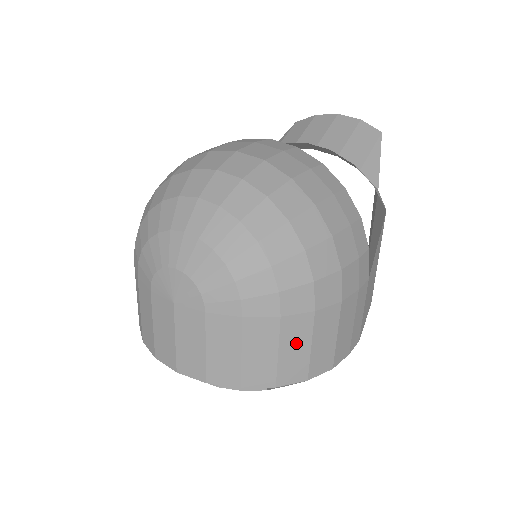
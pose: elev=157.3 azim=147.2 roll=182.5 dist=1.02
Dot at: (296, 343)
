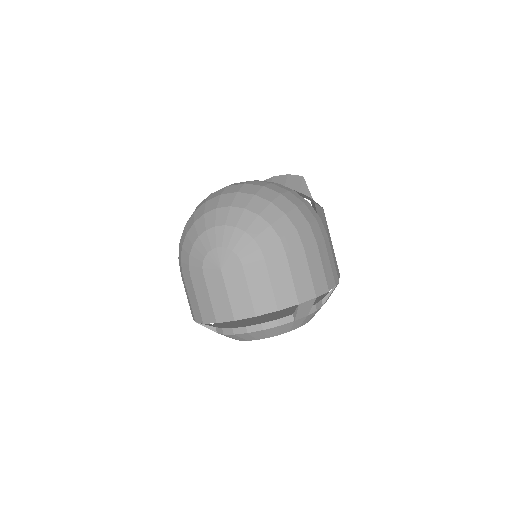
Dot at: (300, 270)
